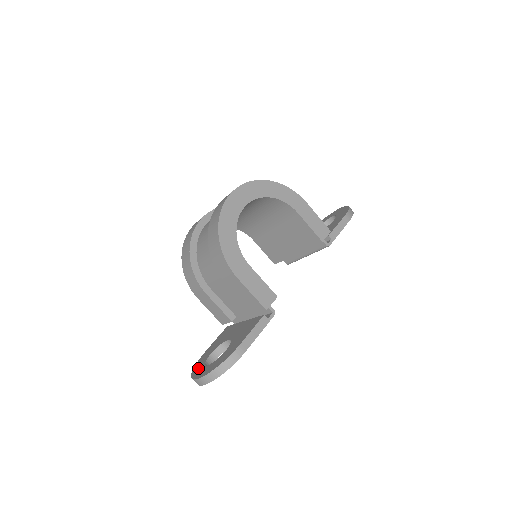
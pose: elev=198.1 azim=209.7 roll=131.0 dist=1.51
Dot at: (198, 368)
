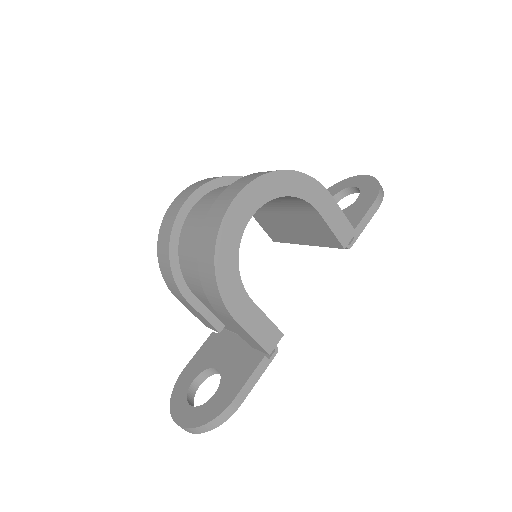
Dot at: (178, 400)
